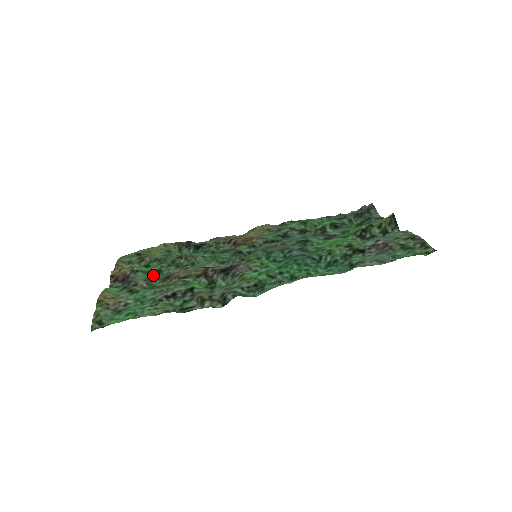
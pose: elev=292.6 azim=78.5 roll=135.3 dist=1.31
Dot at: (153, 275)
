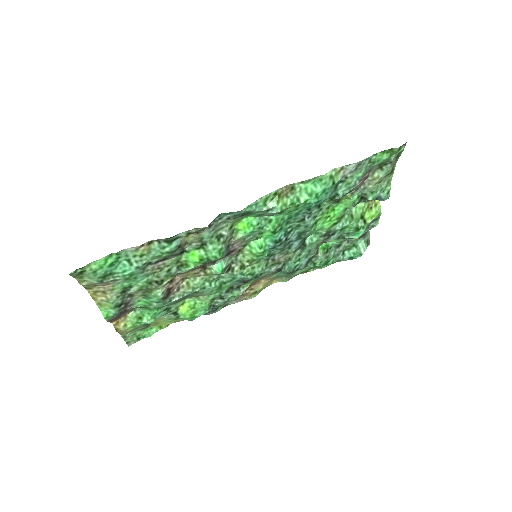
Dot at: (154, 306)
